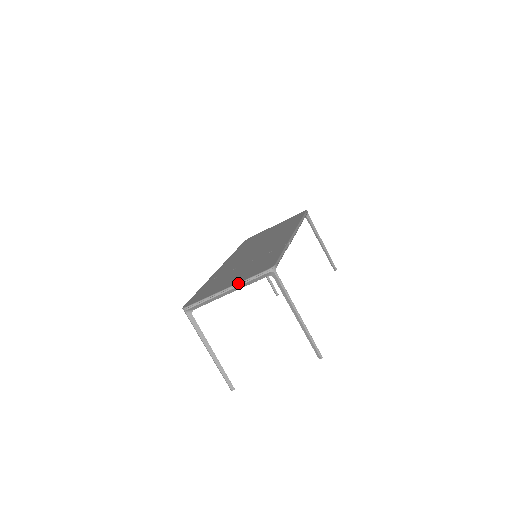
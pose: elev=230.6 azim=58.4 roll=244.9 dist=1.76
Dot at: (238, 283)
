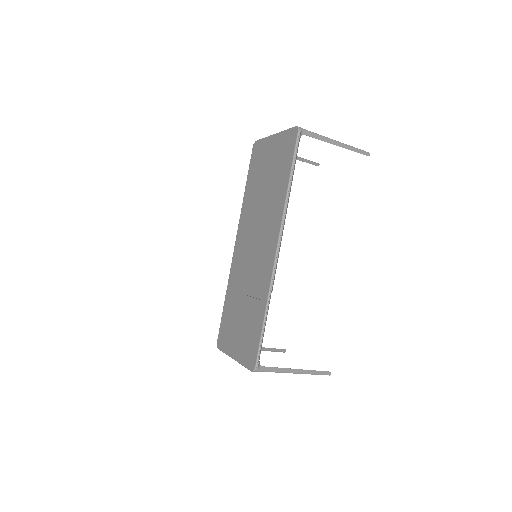
Dot at: occluded
